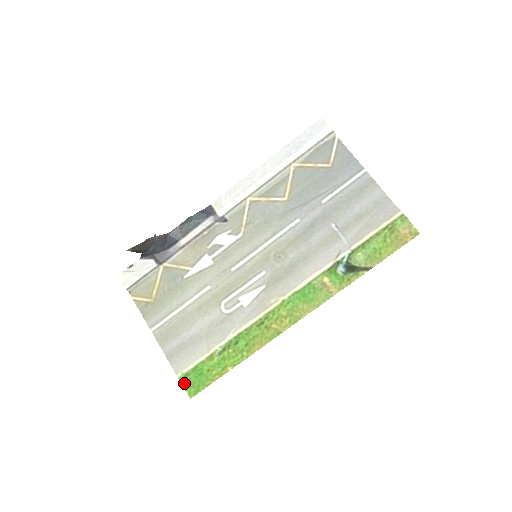
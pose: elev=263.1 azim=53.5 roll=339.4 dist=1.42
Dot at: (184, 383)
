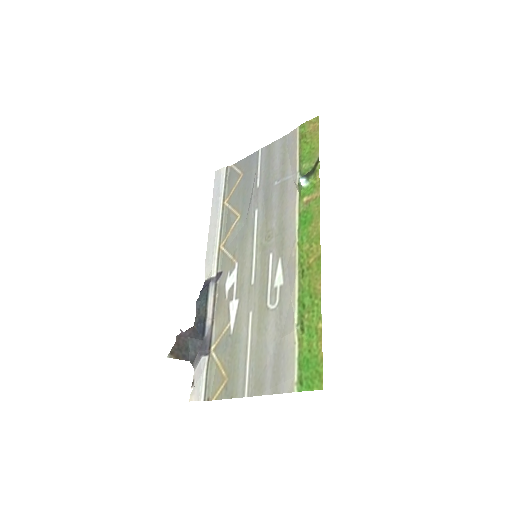
Dot at: (305, 387)
